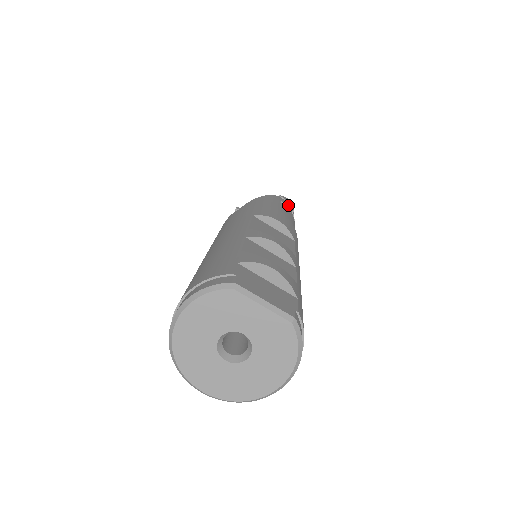
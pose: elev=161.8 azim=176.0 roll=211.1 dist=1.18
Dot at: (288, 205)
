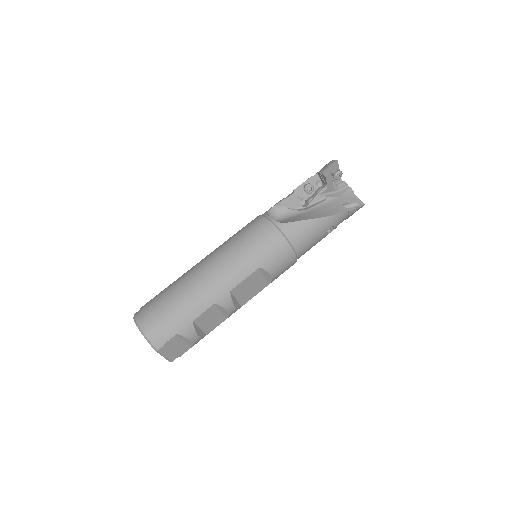
Dot at: (347, 218)
